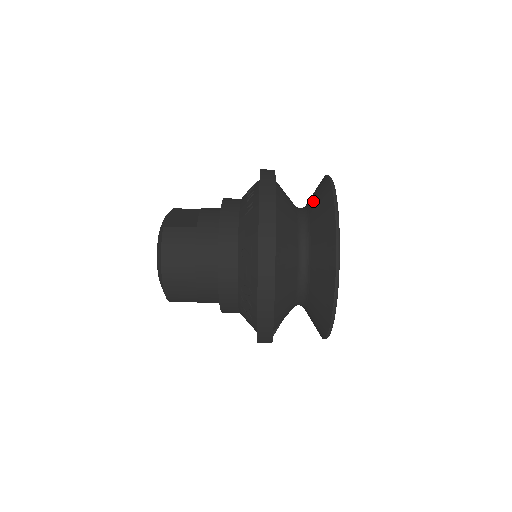
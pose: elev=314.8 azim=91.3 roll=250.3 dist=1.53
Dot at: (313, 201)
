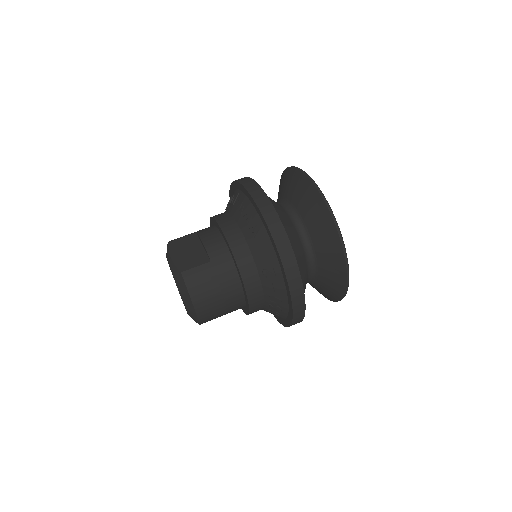
Dot at: (297, 199)
